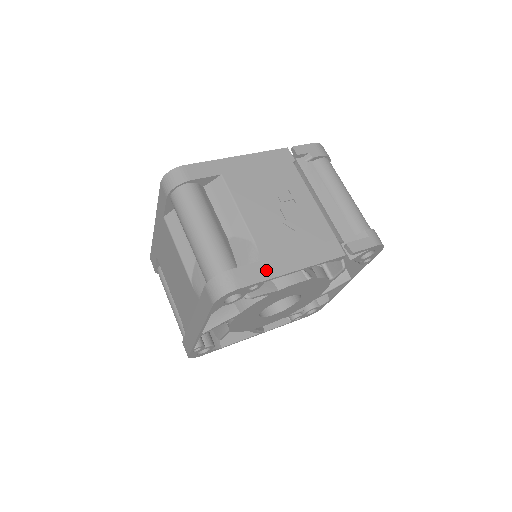
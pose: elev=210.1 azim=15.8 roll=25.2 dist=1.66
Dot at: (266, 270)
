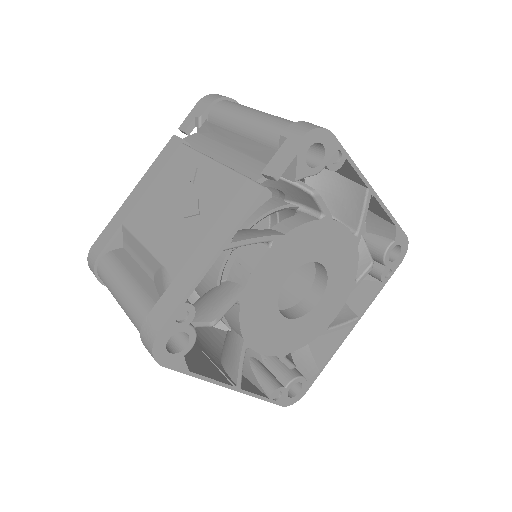
Dot at: (180, 287)
